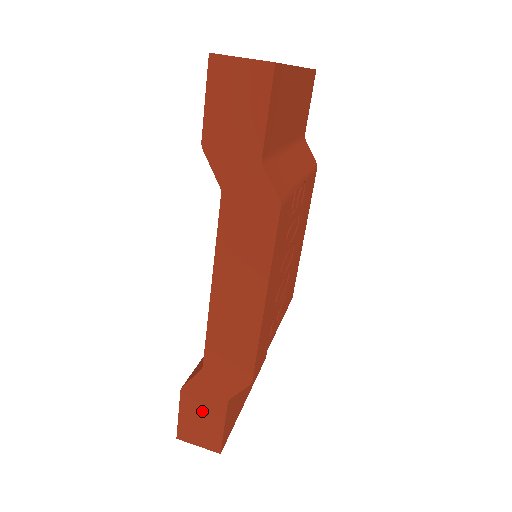
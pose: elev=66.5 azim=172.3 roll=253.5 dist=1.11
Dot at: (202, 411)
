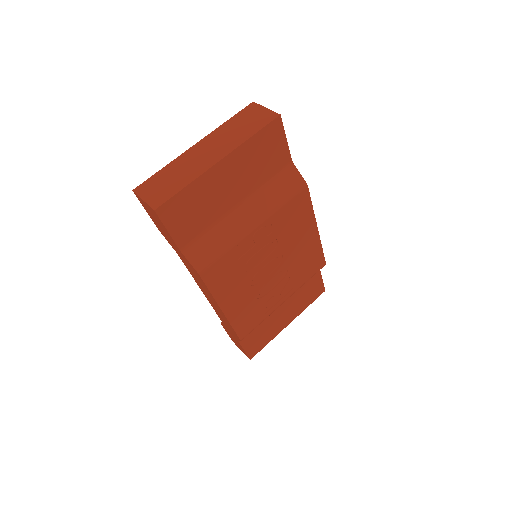
Dot at: (233, 338)
